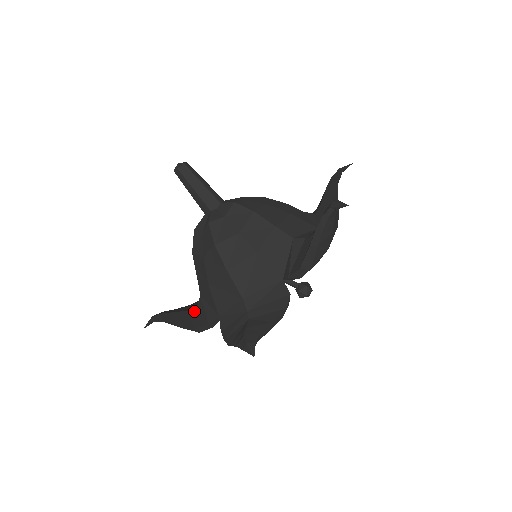
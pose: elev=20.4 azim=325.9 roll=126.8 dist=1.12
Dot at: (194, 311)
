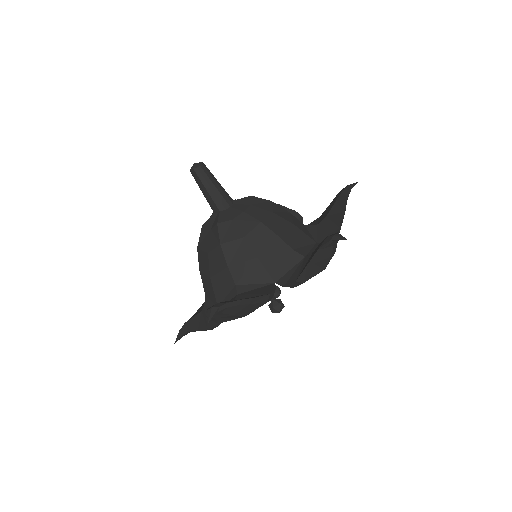
Dot at: occluded
